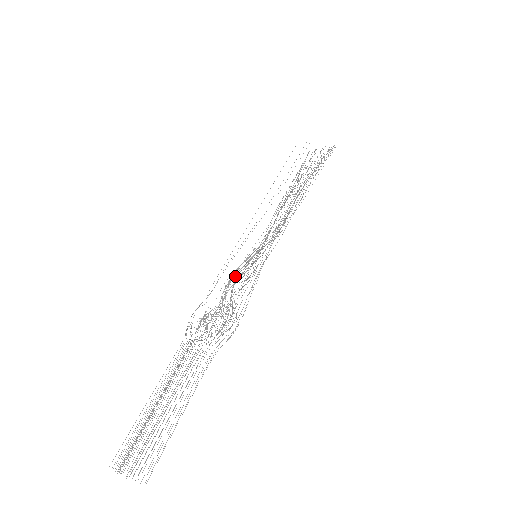
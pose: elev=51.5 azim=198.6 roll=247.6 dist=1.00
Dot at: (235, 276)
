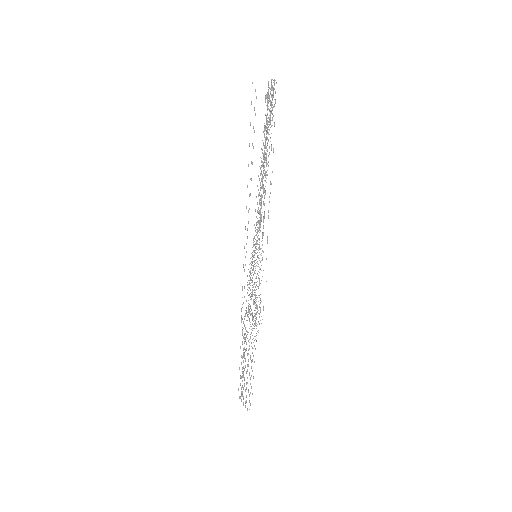
Dot at: occluded
